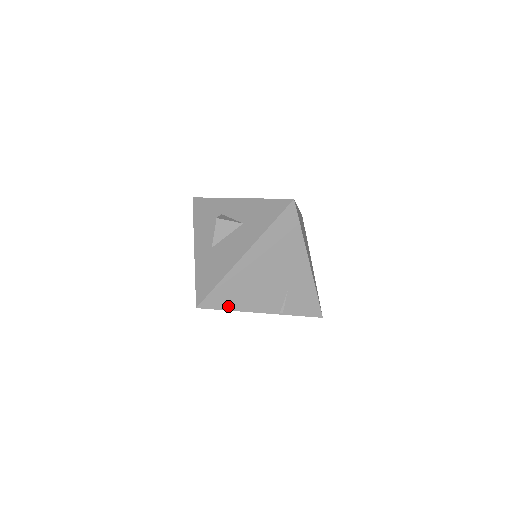
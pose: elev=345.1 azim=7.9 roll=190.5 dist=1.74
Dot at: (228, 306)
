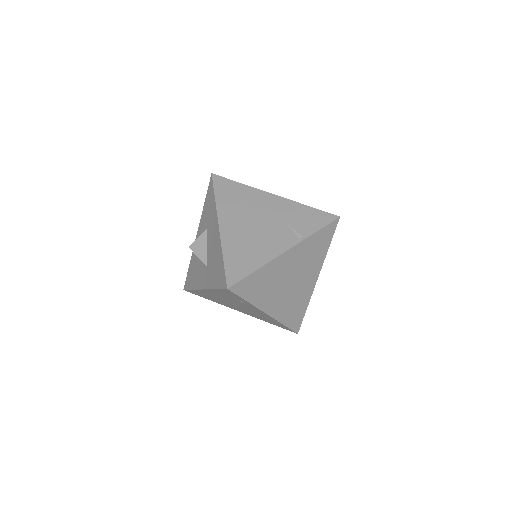
Dot at: (252, 267)
